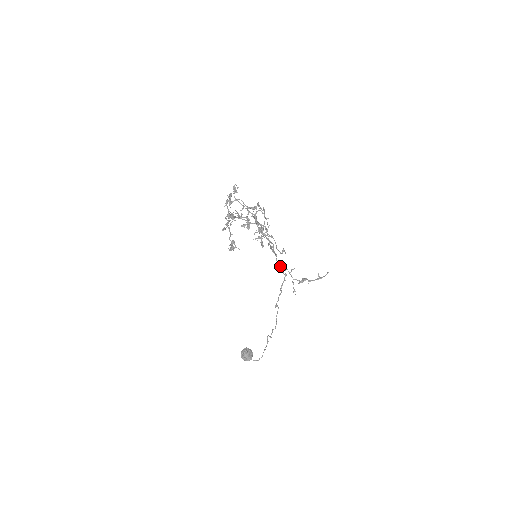
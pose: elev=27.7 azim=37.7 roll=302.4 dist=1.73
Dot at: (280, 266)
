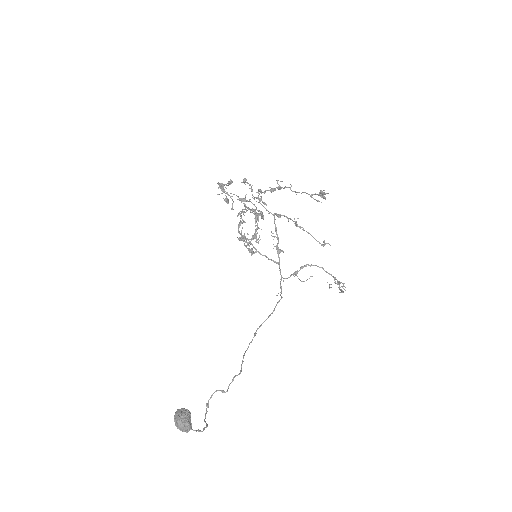
Dot at: (304, 266)
